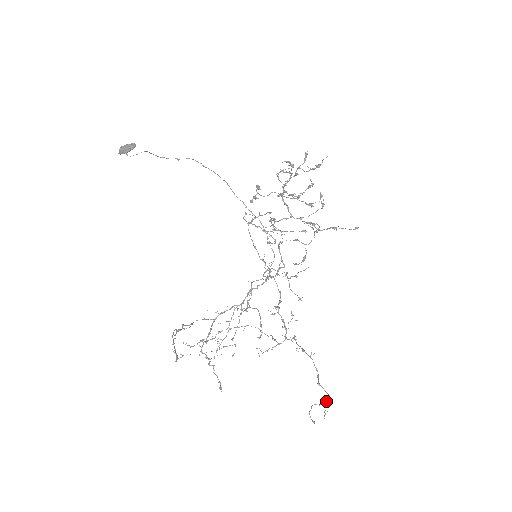
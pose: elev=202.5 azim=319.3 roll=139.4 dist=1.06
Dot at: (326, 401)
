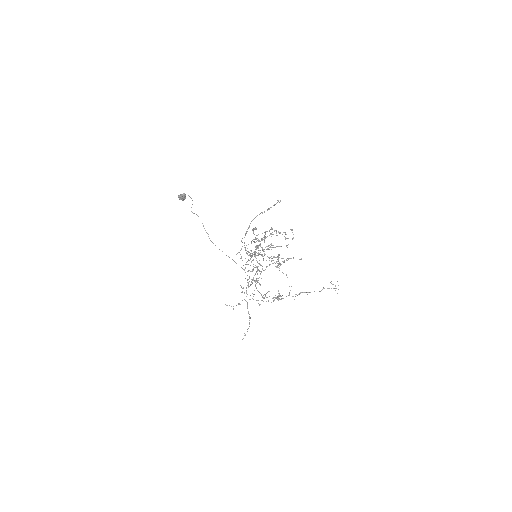
Dot at: occluded
